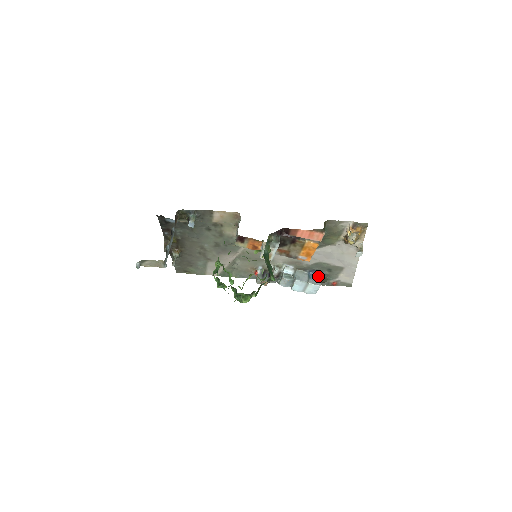
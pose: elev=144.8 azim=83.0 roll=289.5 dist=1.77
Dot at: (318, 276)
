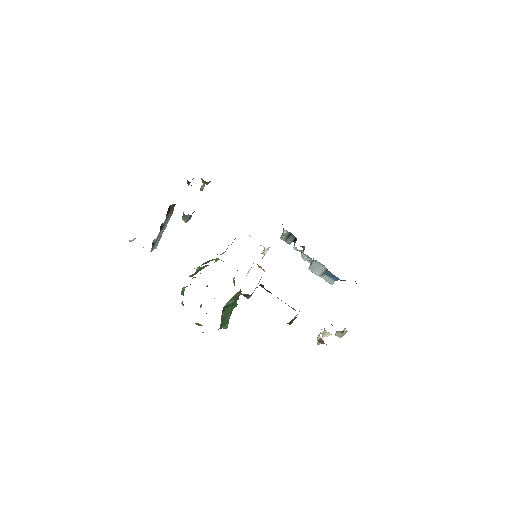
Dot at: (334, 277)
